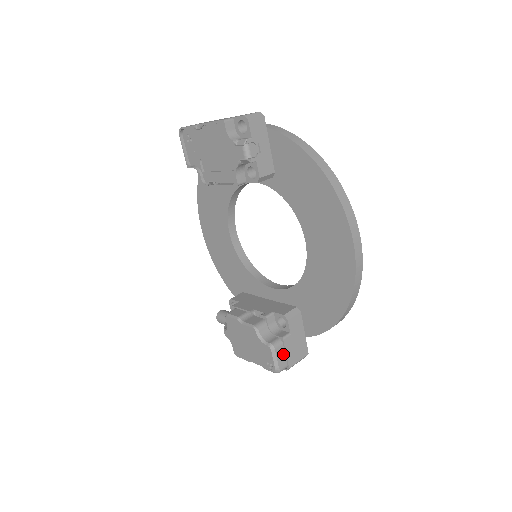
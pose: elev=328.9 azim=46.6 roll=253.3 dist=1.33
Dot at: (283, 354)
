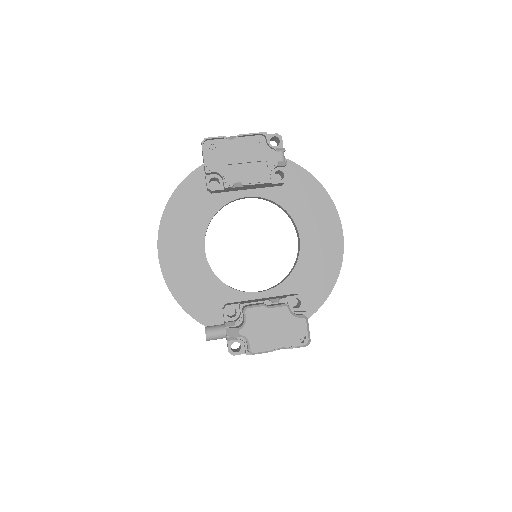
Dot at: occluded
